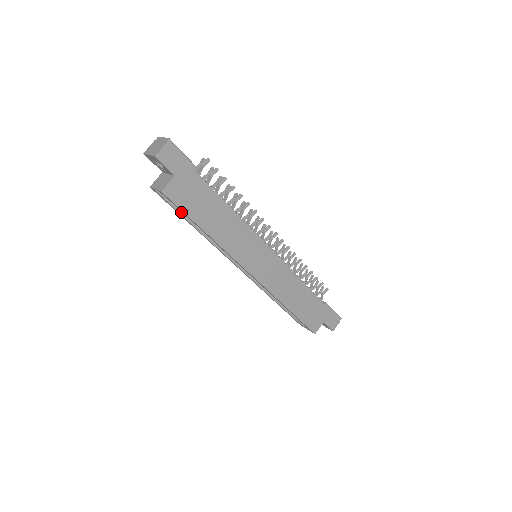
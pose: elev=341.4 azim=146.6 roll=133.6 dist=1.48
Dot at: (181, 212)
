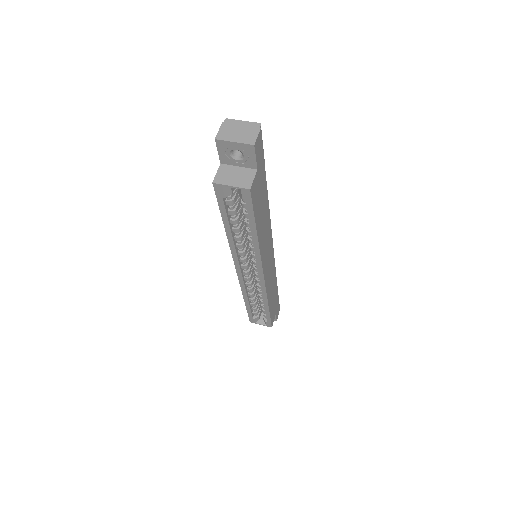
Dot at: (227, 213)
